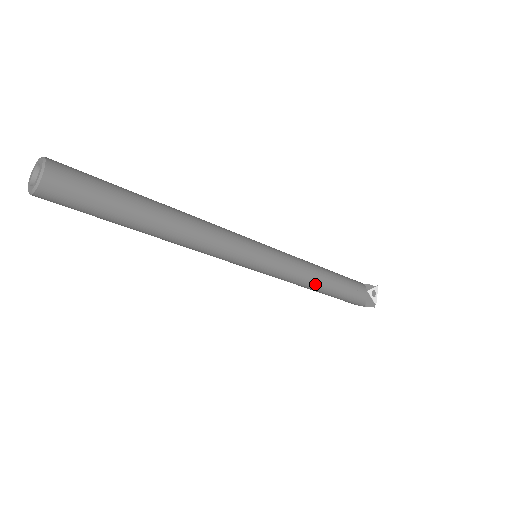
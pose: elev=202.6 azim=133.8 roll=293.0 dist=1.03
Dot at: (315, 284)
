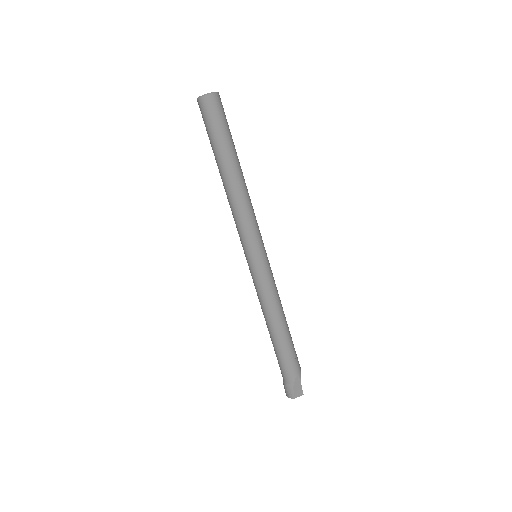
Dot at: occluded
